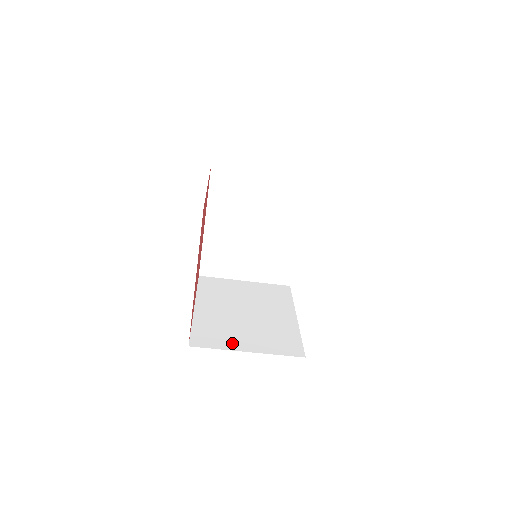
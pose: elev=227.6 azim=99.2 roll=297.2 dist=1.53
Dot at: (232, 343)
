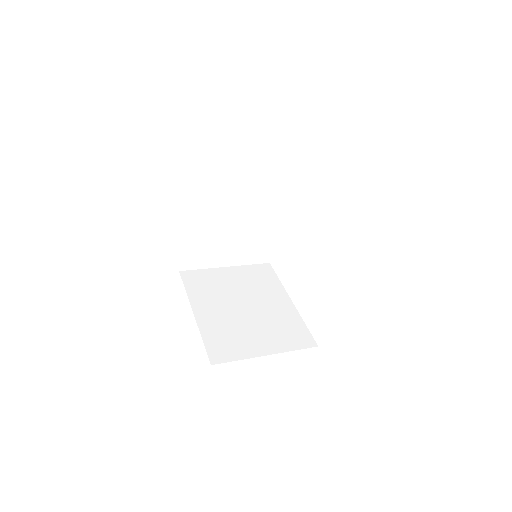
Dot at: (249, 349)
